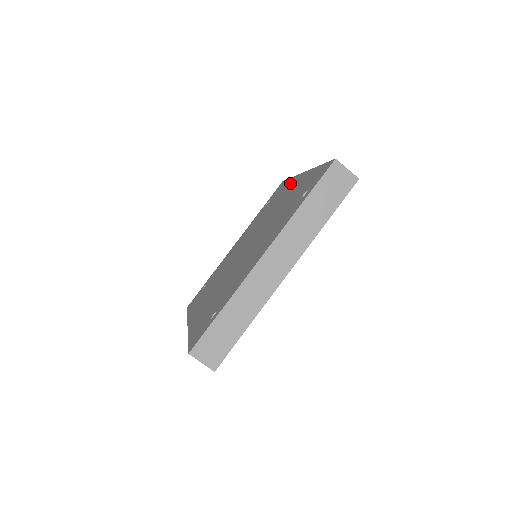
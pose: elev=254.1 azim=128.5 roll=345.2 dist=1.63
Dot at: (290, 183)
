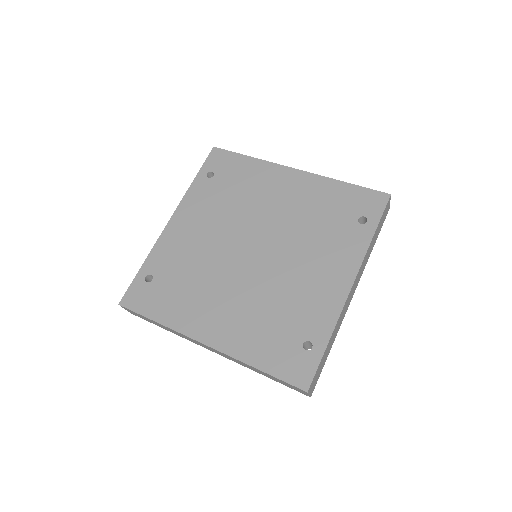
Dot at: (266, 170)
